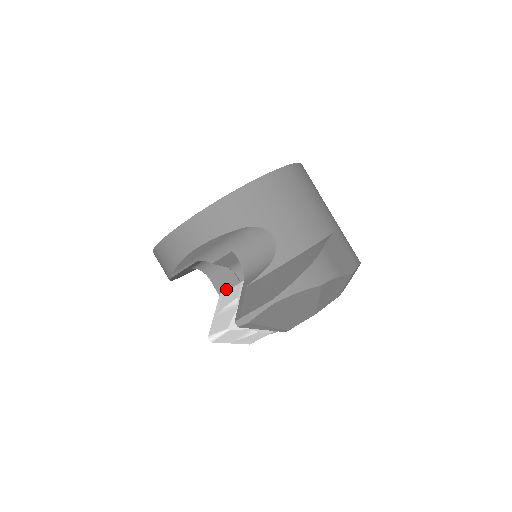
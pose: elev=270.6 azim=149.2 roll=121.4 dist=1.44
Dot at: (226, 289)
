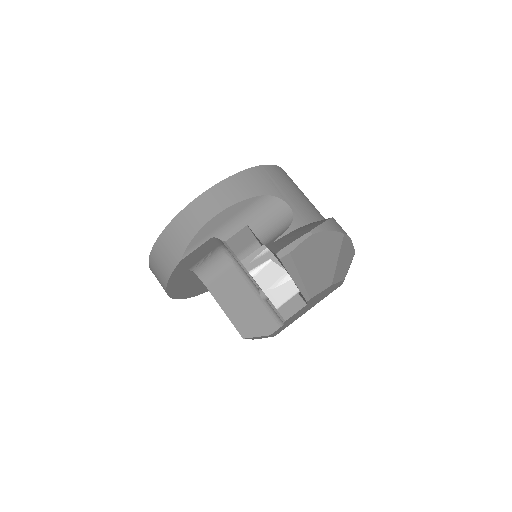
Dot at: (225, 293)
